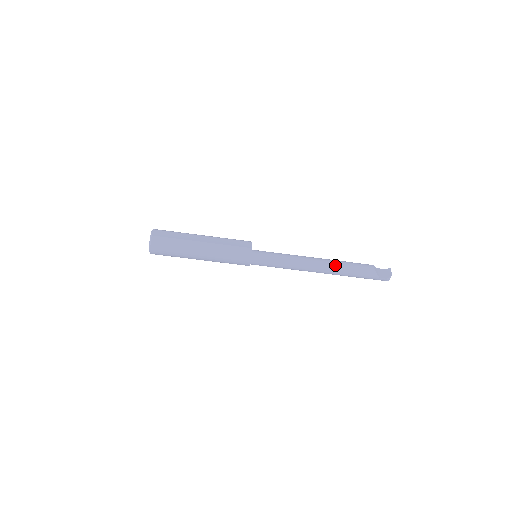
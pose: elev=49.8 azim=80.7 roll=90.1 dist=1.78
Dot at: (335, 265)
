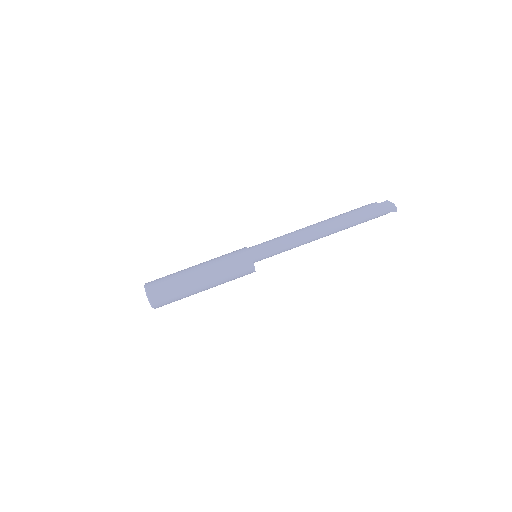
Dot at: (330, 218)
